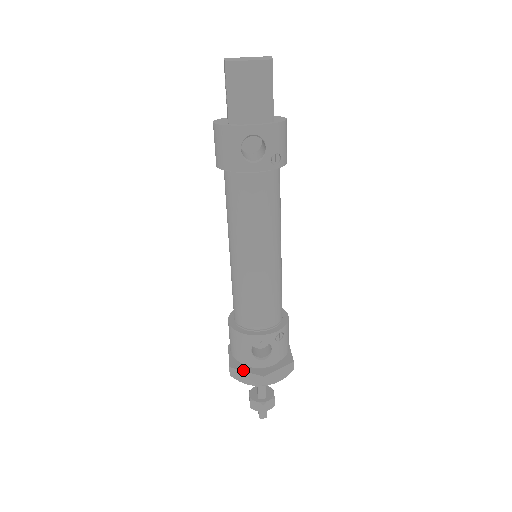
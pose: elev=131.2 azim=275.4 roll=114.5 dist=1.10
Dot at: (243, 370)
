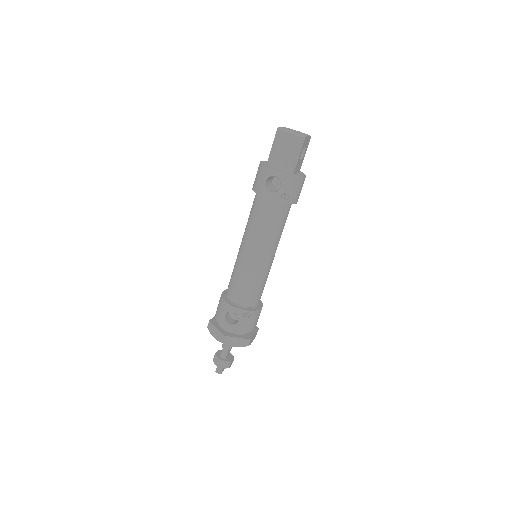
Dot at: (216, 326)
